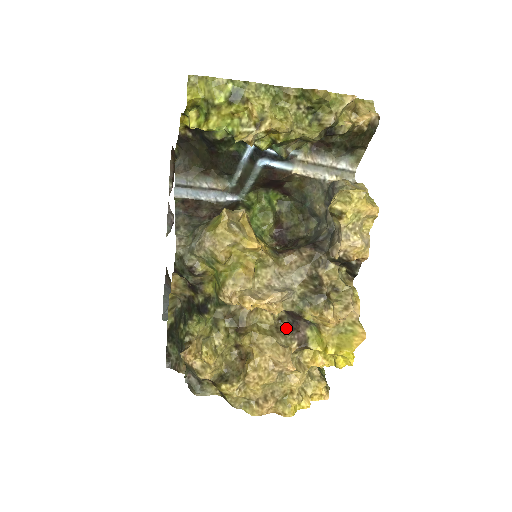
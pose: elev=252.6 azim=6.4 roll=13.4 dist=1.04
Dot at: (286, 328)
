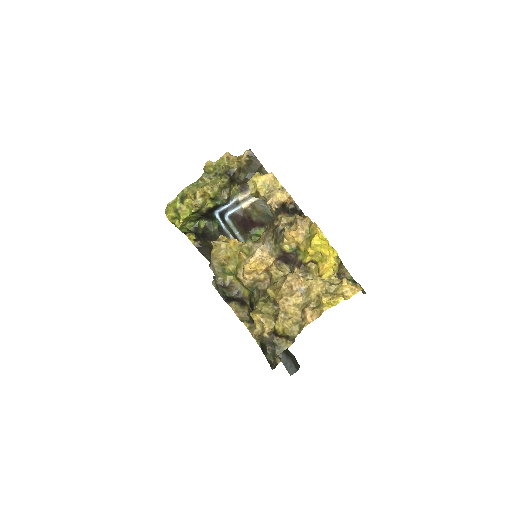
Dot at: occluded
